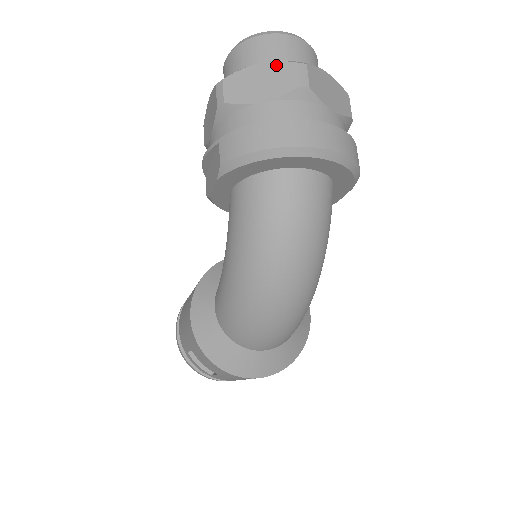
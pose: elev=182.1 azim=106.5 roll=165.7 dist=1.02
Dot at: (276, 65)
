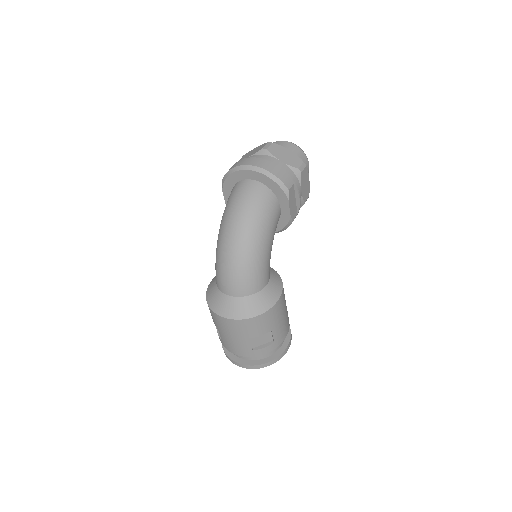
Dot at: (261, 145)
